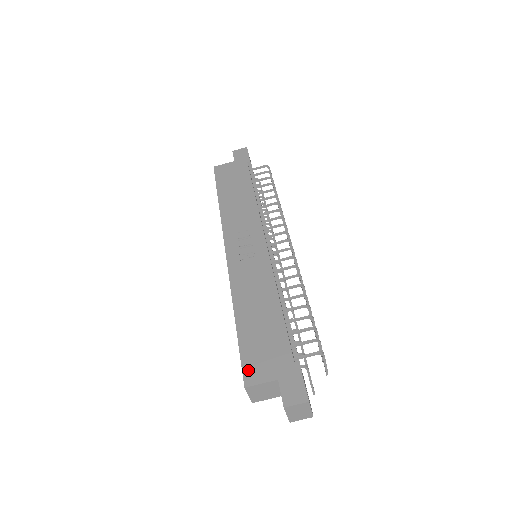
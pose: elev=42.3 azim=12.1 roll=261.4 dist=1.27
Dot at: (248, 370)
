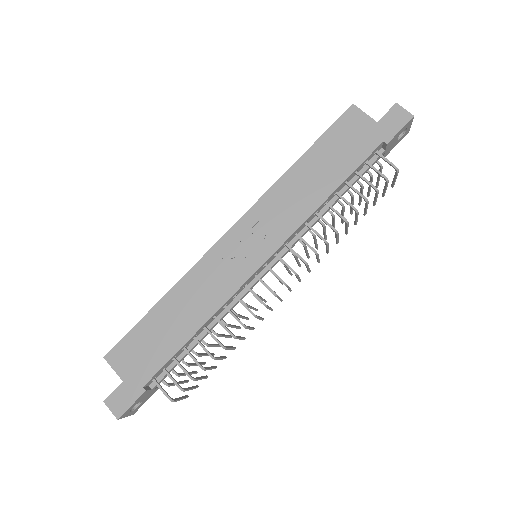
Dot at: (119, 350)
